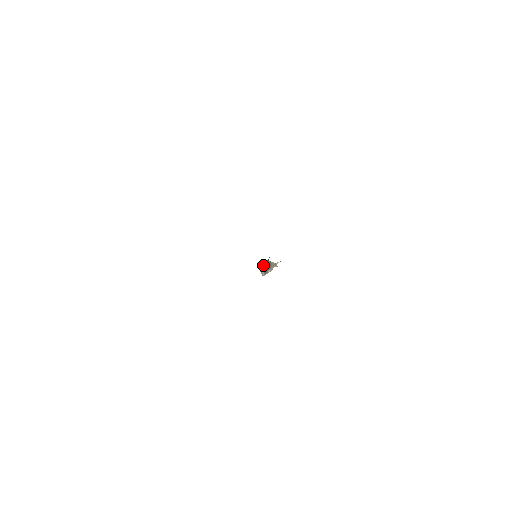
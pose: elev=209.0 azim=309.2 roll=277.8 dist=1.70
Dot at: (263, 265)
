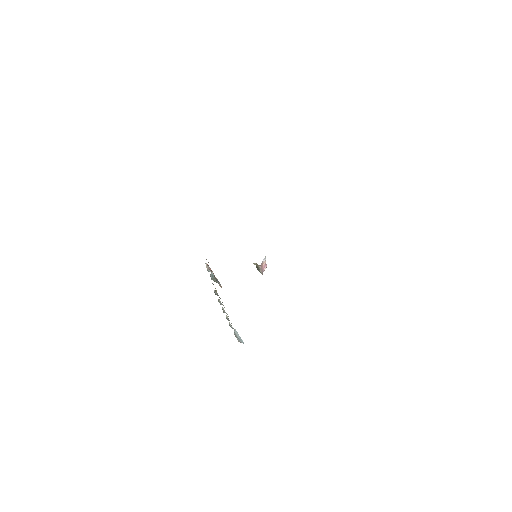
Dot at: (256, 266)
